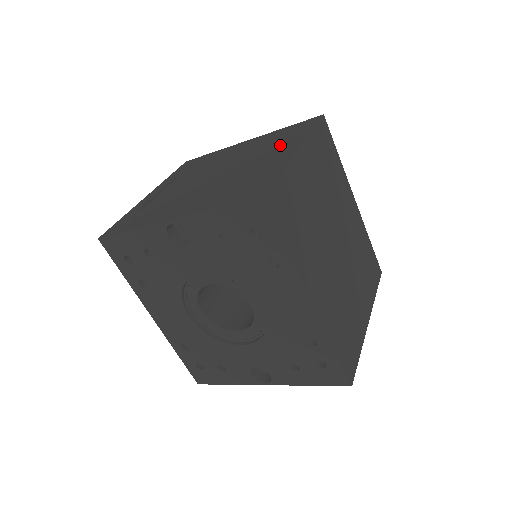
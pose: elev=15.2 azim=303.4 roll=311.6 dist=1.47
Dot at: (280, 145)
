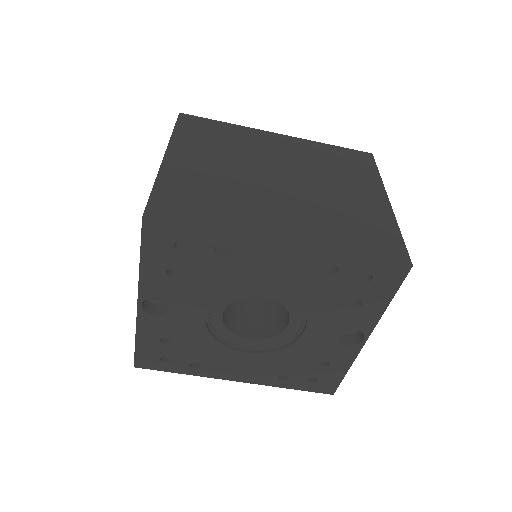
Dot at: occluded
